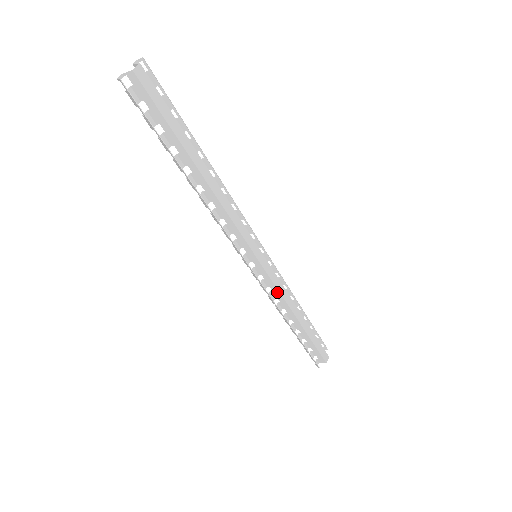
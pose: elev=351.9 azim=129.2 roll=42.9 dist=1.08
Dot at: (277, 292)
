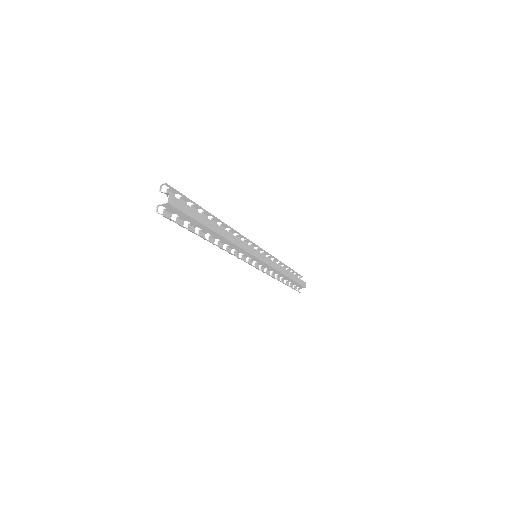
Dot at: (272, 269)
